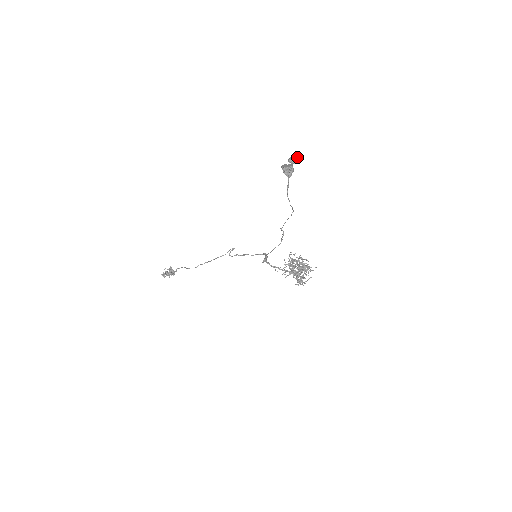
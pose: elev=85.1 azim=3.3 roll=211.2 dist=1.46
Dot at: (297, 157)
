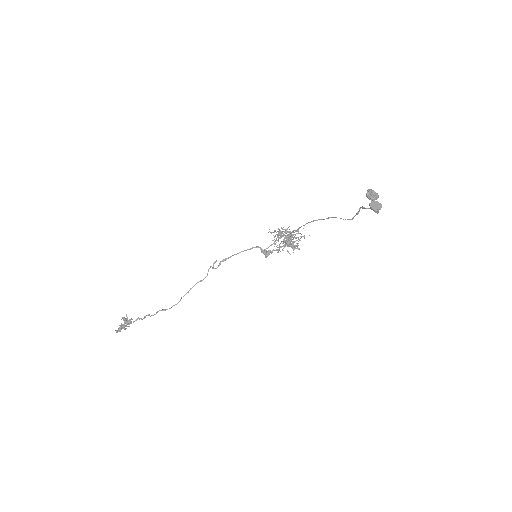
Dot at: (368, 189)
